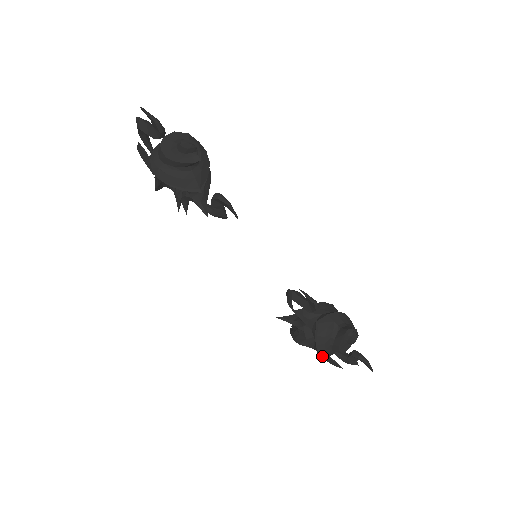
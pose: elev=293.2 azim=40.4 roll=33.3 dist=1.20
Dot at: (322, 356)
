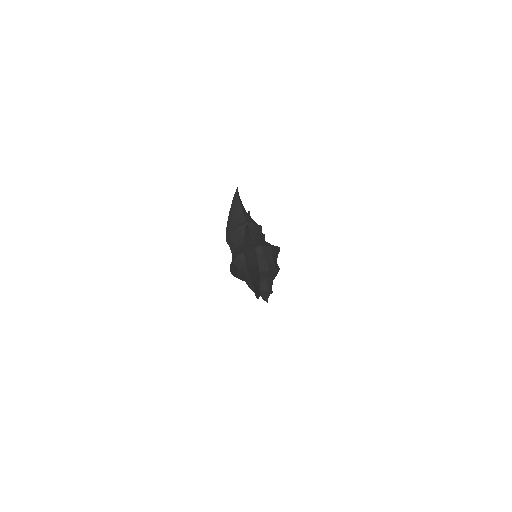
Dot at: occluded
